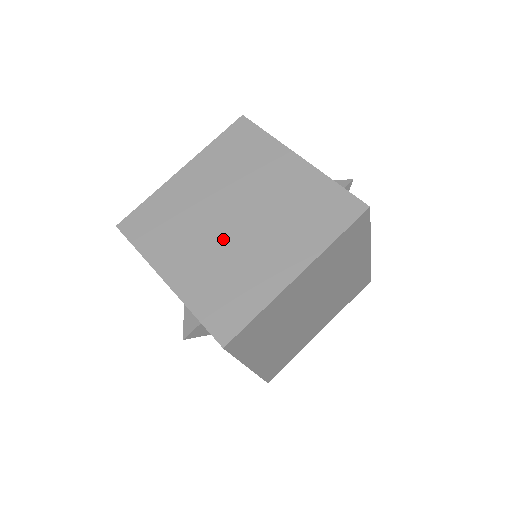
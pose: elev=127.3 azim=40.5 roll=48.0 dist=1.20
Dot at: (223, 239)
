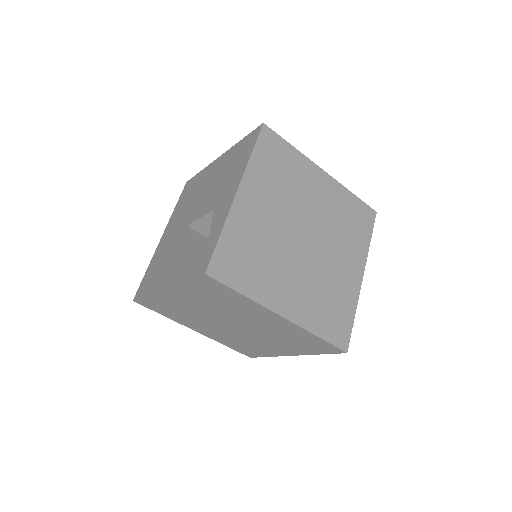
Dot at: (287, 235)
